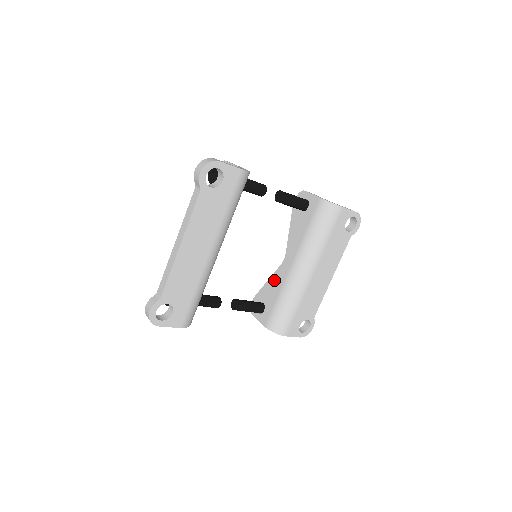
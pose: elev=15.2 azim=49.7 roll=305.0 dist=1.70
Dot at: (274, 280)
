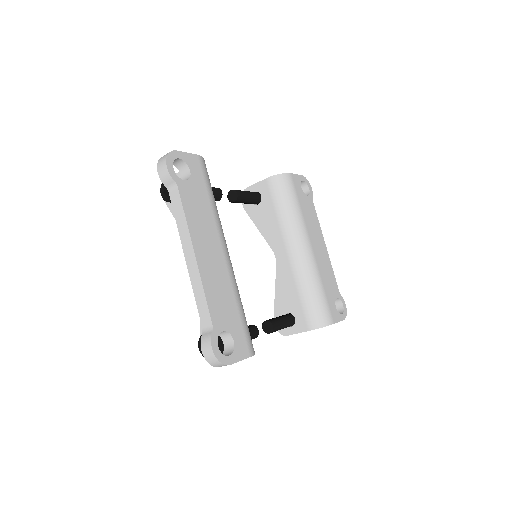
Dot at: (281, 283)
